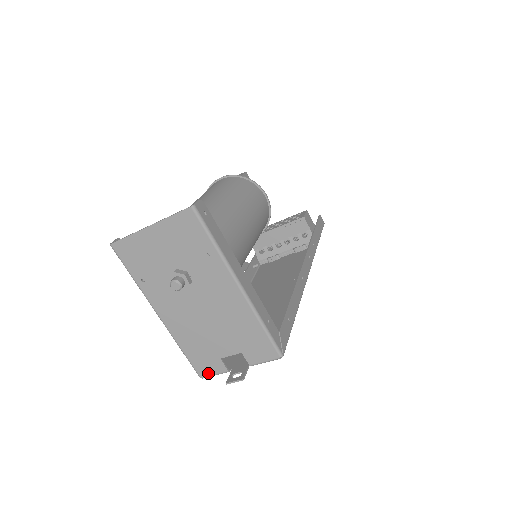
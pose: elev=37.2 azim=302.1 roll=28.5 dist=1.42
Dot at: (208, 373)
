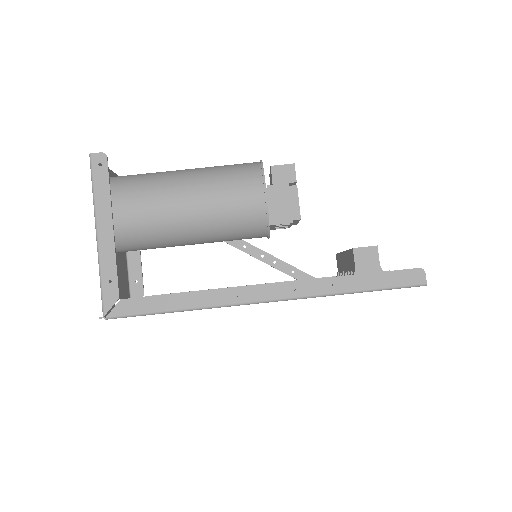
Dot at: occluded
